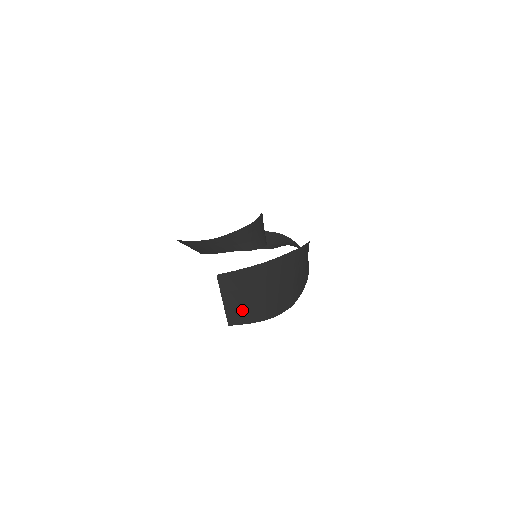
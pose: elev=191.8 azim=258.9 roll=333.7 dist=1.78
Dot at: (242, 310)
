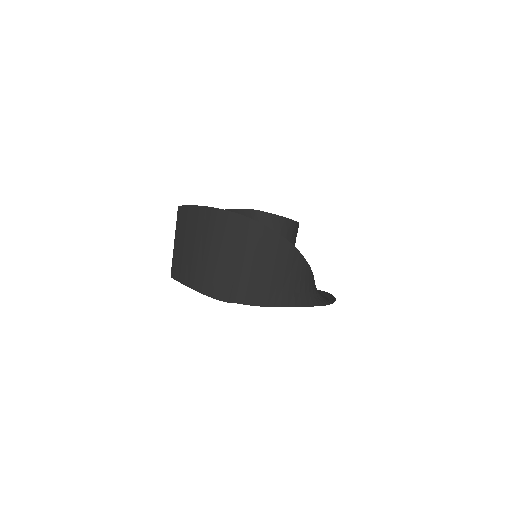
Dot at: (183, 261)
